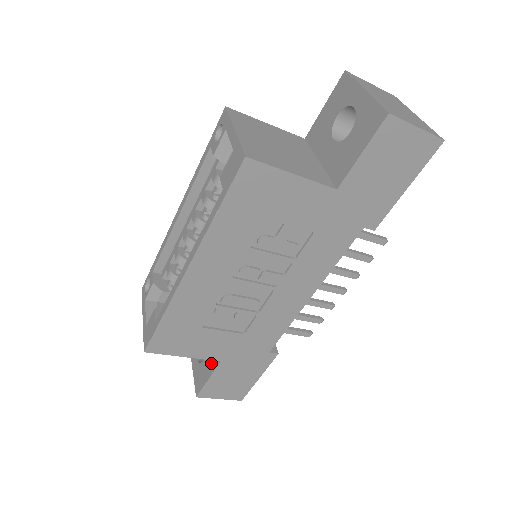
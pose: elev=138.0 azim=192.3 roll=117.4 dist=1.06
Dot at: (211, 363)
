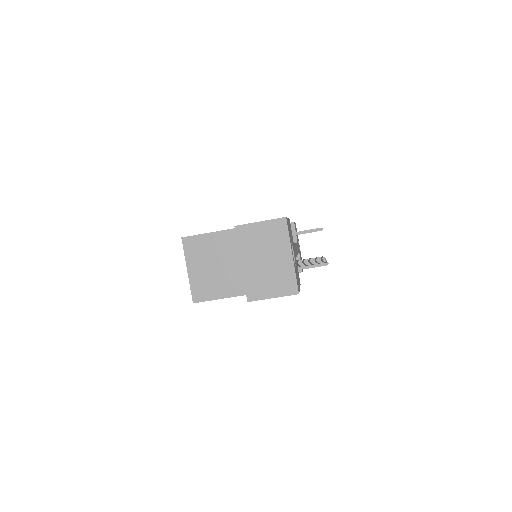
Dot at: occluded
